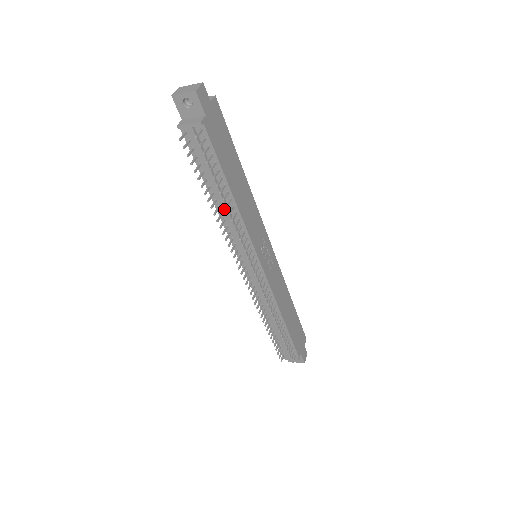
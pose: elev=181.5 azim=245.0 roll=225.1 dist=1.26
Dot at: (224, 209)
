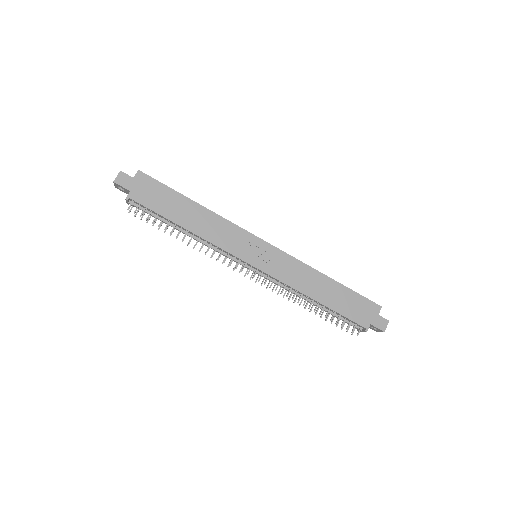
Dot at: occluded
